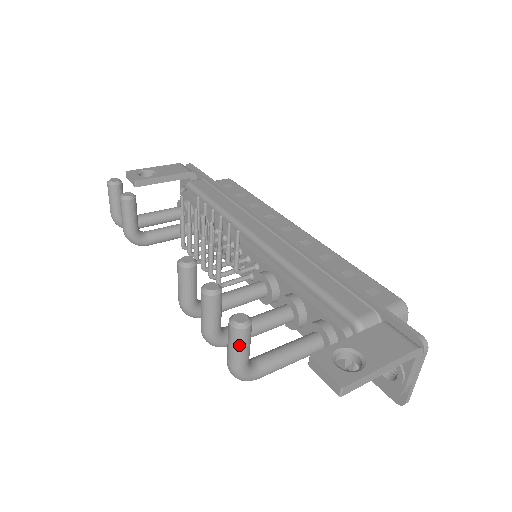
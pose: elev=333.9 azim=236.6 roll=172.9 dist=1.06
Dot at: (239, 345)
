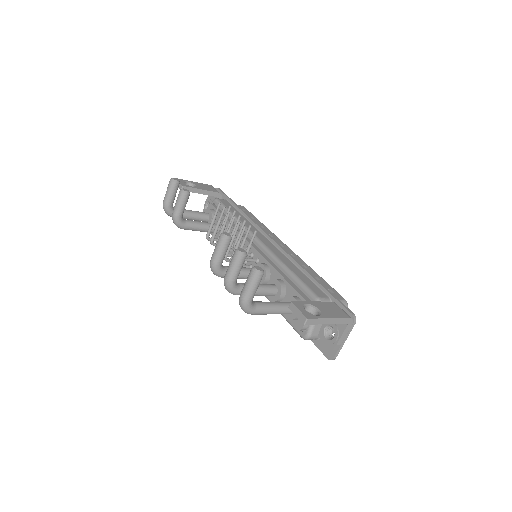
Dot at: (253, 284)
